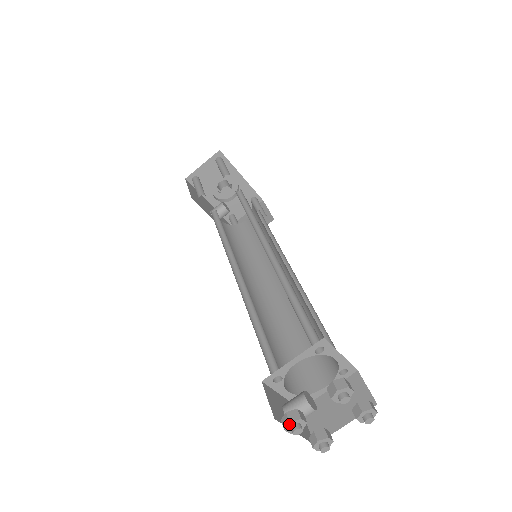
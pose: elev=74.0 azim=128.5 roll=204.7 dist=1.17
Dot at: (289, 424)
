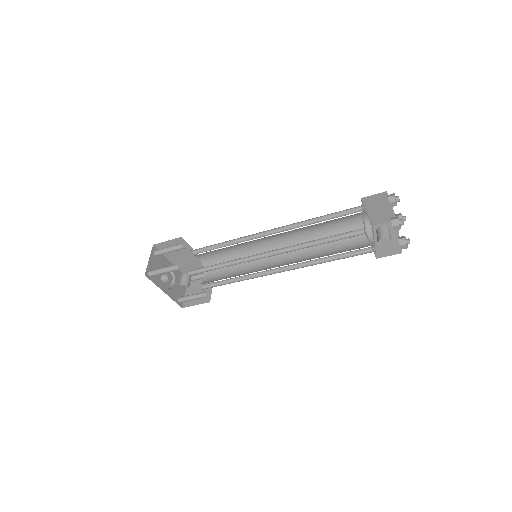
Dot at: (398, 220)
